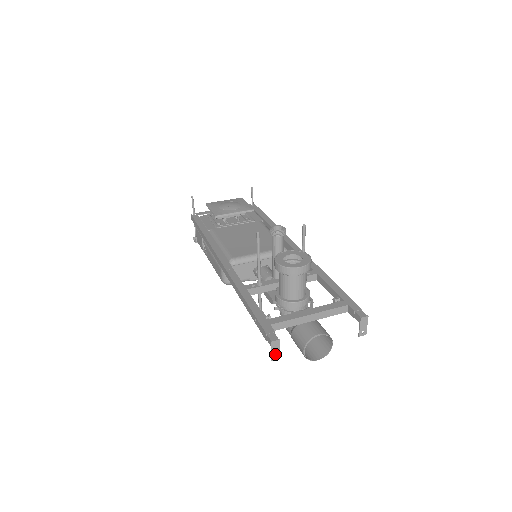
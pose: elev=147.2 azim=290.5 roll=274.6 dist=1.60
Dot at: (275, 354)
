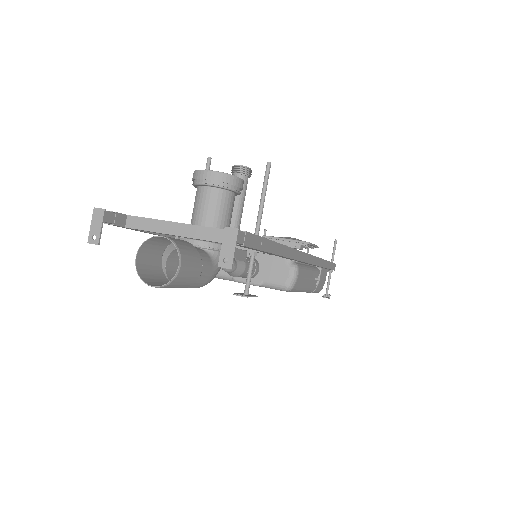
Dot at: (94, 233)
